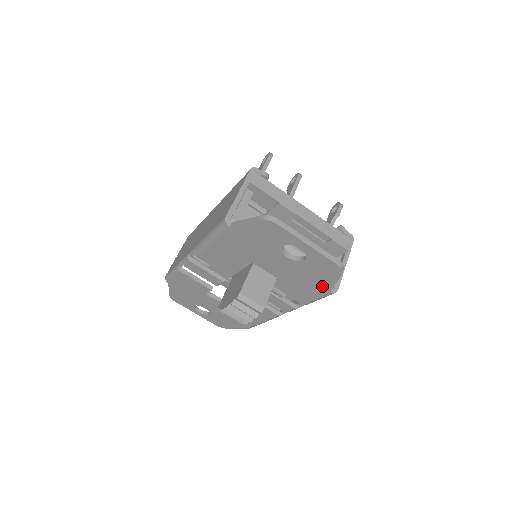
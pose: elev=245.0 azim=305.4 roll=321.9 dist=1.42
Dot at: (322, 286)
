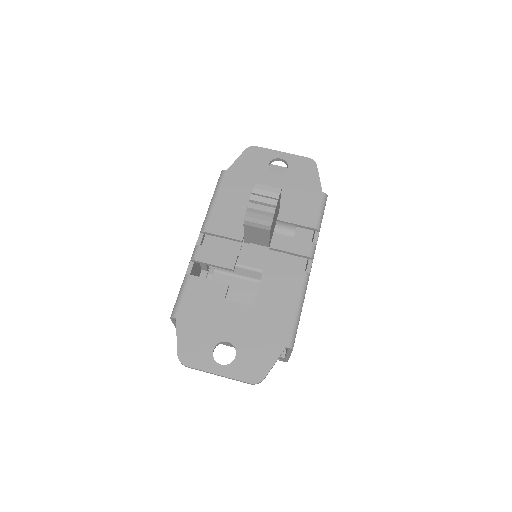
Dot at: (313, 189)
